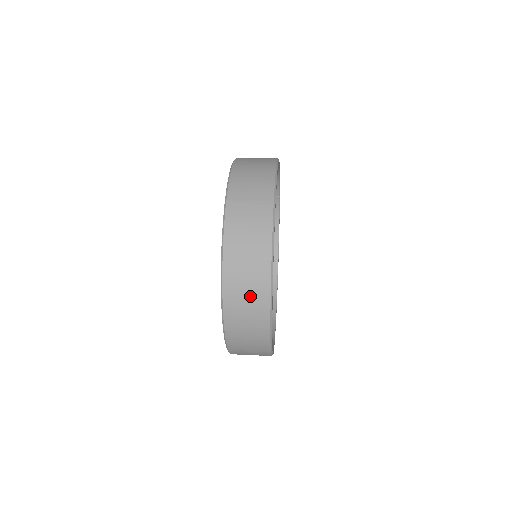
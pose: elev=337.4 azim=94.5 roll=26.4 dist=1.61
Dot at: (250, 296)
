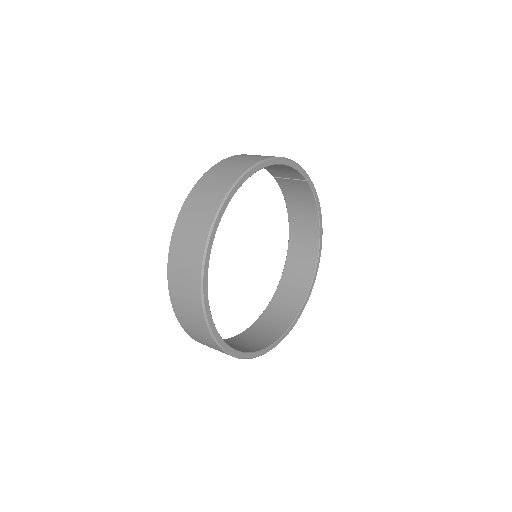
Dot at: (193, 321)
